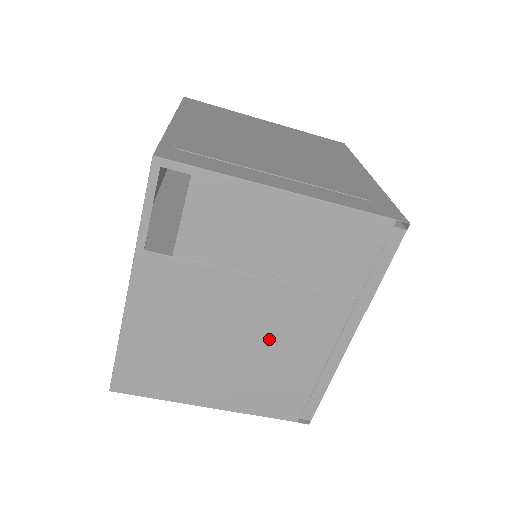
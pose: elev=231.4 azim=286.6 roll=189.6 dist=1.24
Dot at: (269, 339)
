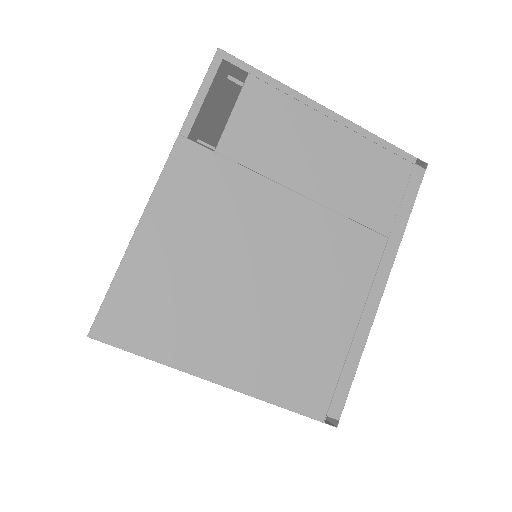
Dot at: (300, 278)
